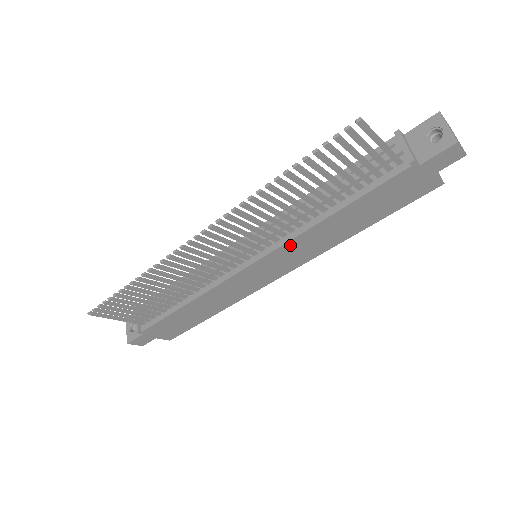
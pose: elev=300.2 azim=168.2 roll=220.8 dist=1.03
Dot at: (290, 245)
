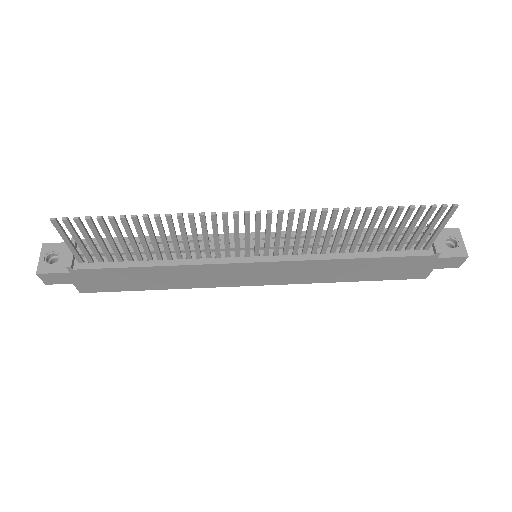
Dot at: (303, 264)
